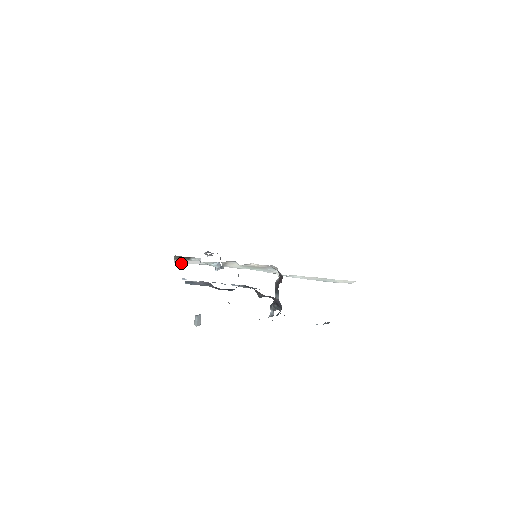
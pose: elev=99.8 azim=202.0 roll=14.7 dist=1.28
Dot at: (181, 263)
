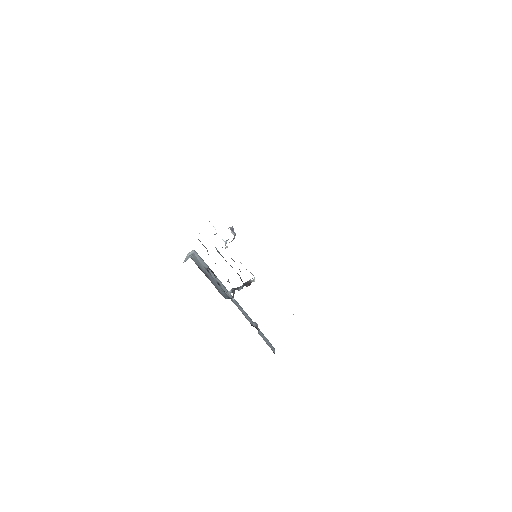
Dot at: occluded
